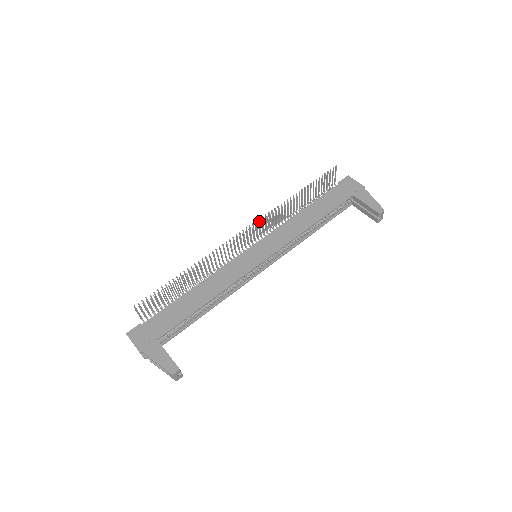
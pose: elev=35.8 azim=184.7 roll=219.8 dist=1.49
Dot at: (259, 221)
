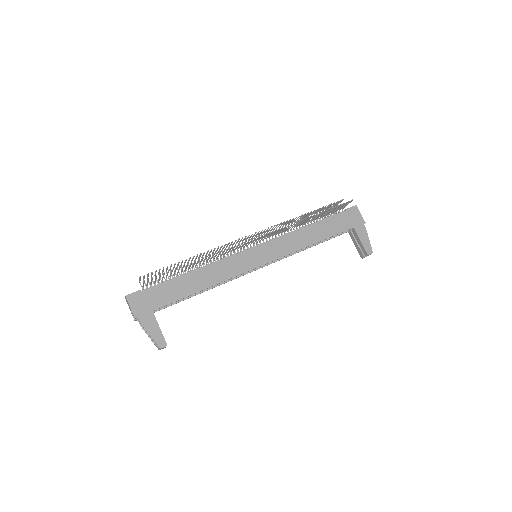
Dot at: (272, 231)
